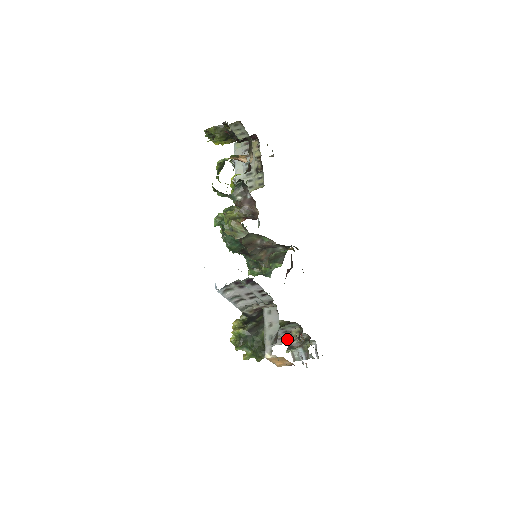
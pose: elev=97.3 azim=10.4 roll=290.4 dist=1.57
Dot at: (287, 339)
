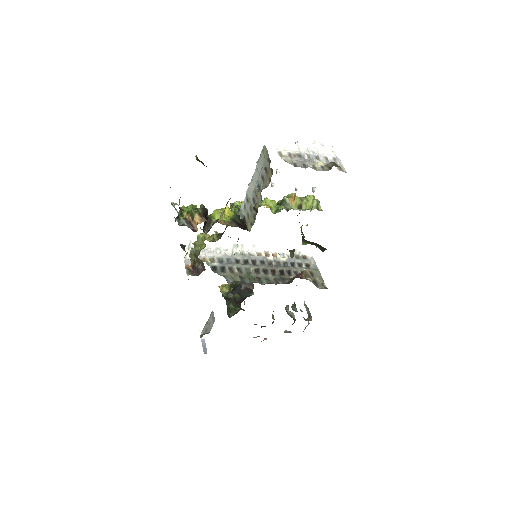
Dot at: occluded
